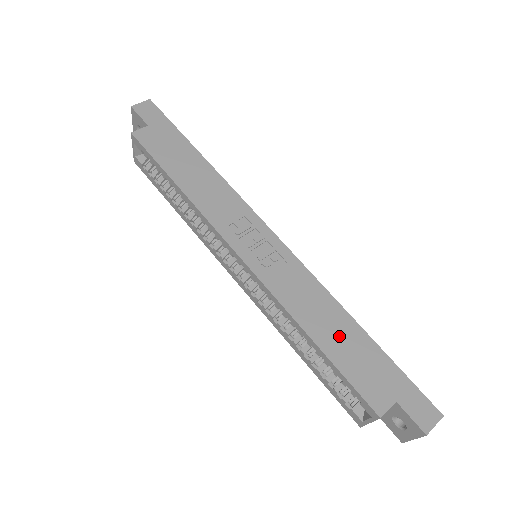
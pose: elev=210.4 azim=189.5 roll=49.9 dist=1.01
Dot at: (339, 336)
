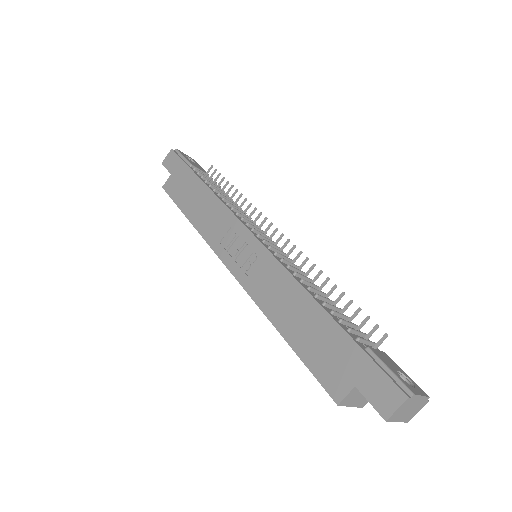
Dot at: (303, 324)
